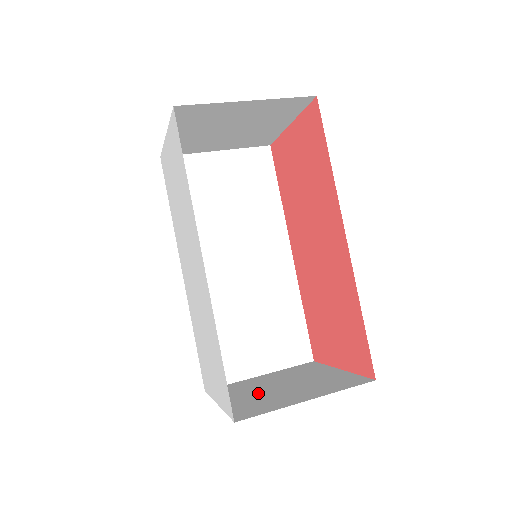
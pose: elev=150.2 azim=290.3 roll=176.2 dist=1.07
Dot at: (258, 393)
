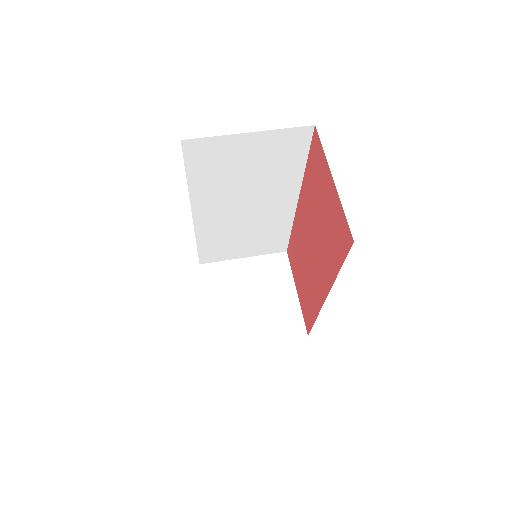
Dot at: (234, 304)
